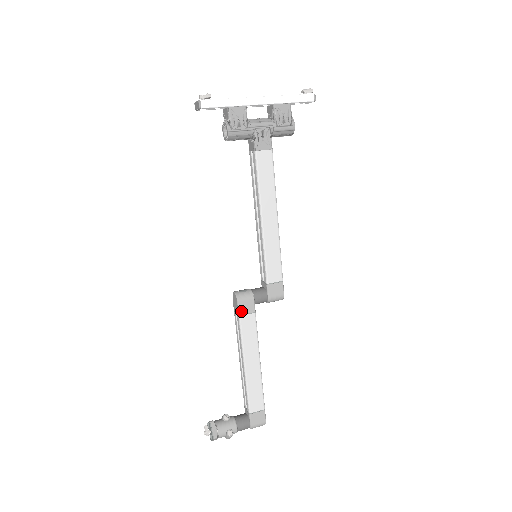
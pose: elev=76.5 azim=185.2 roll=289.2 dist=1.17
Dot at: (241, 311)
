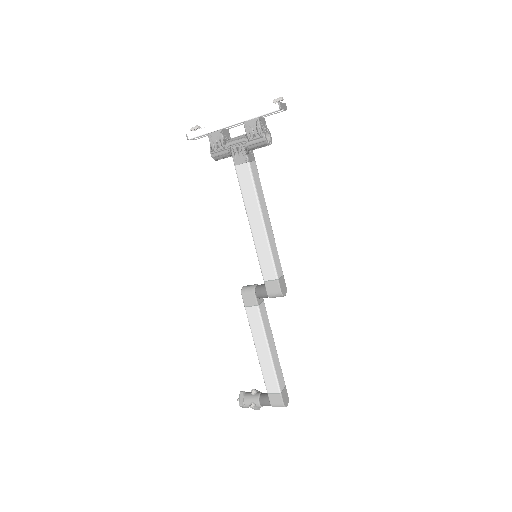
Dot at: (245, 303)
